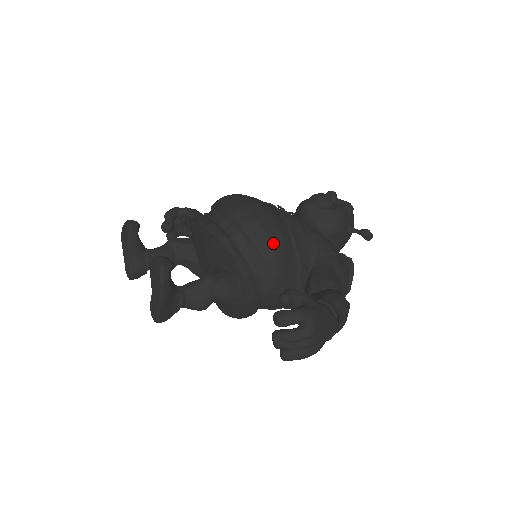
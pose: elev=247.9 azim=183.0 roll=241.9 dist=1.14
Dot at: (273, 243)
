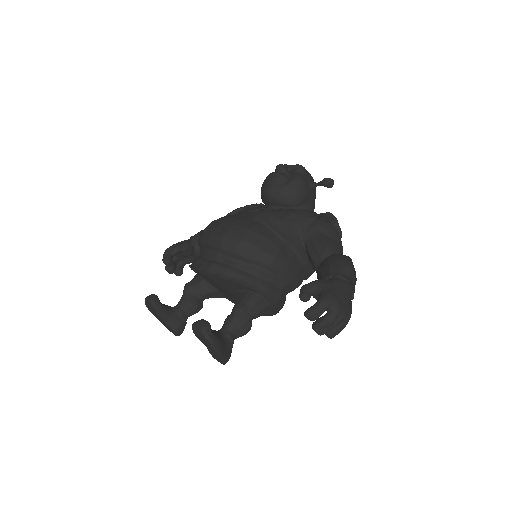
Dot at: (265, 250)
